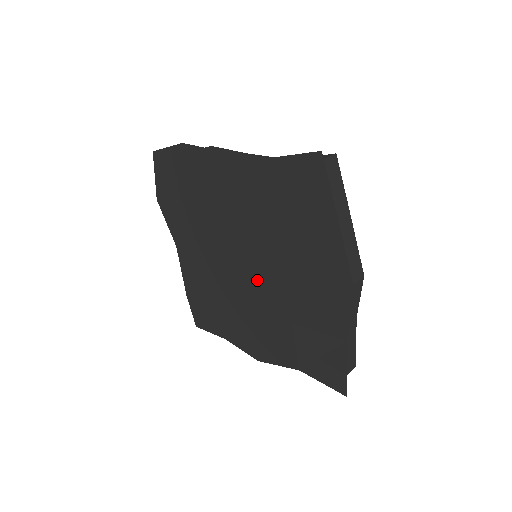
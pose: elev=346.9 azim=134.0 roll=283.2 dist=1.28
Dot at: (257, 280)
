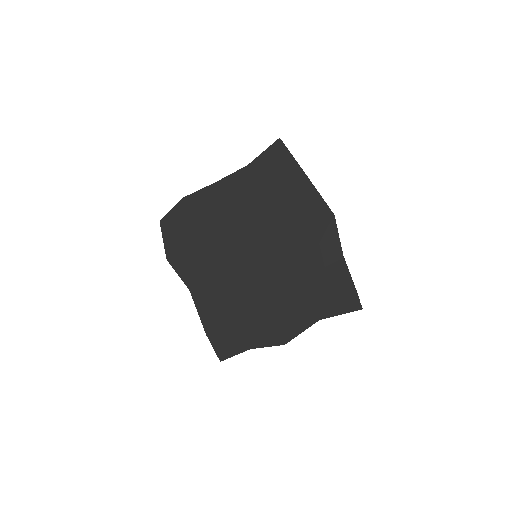
Dot at: (263, 263)
